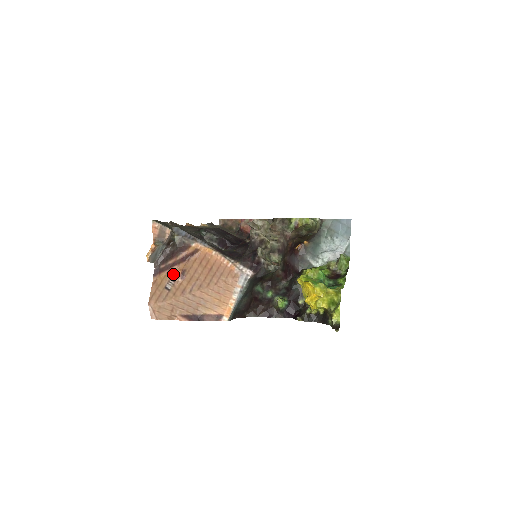
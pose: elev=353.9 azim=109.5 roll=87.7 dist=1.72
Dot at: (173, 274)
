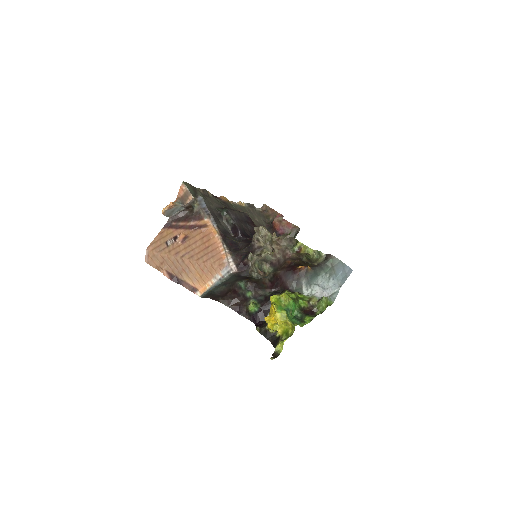
Dot at: (178, 235)
